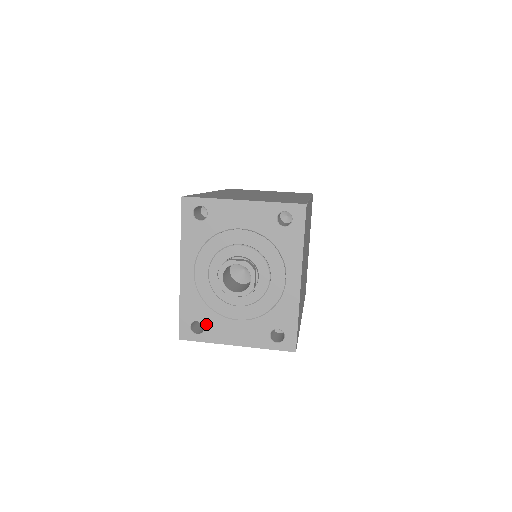
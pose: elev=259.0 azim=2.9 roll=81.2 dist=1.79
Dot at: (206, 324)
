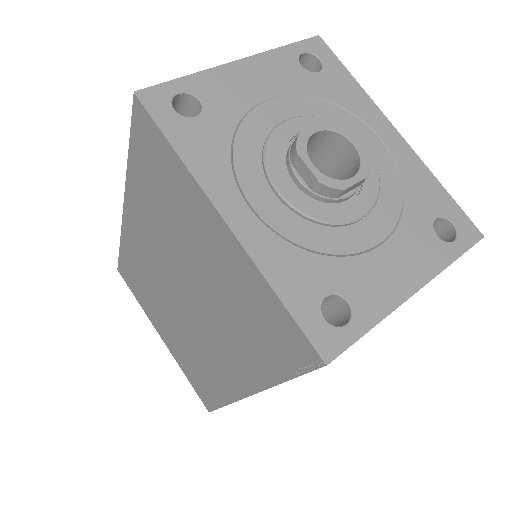
Dot at: (344, 291)
